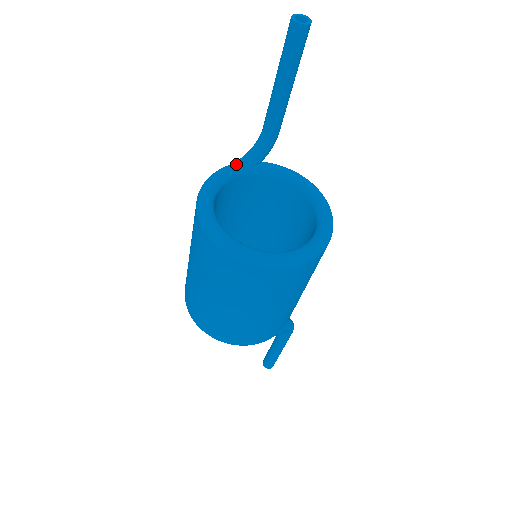
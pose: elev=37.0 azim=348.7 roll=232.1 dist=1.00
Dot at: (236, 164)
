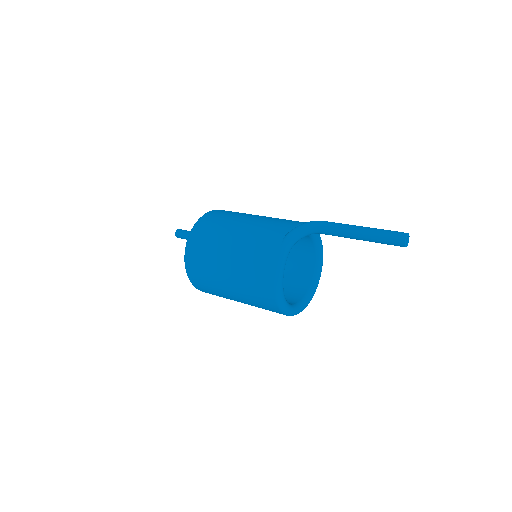
Dot at: (291, 247)
